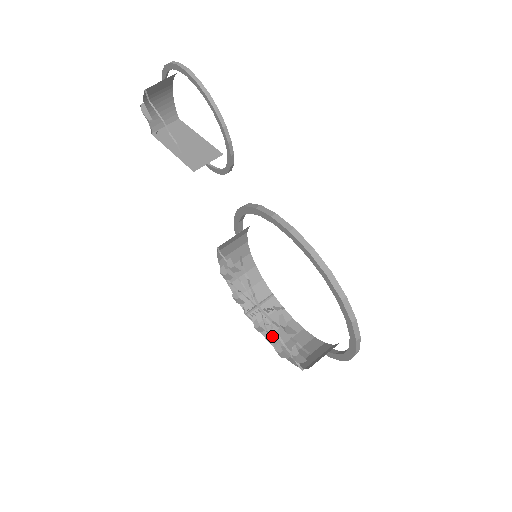
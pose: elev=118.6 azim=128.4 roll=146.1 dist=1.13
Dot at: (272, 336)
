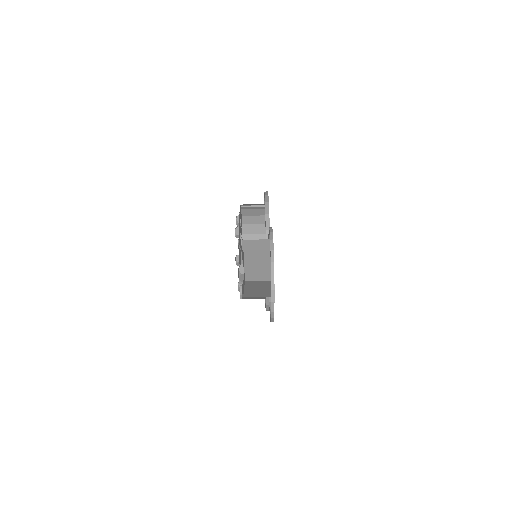
Dot at: (246, 217)
